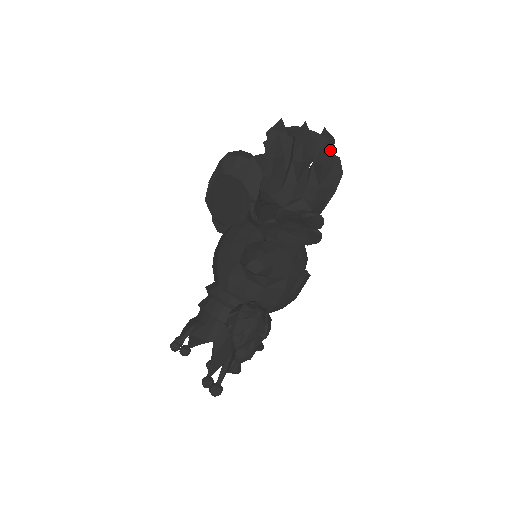
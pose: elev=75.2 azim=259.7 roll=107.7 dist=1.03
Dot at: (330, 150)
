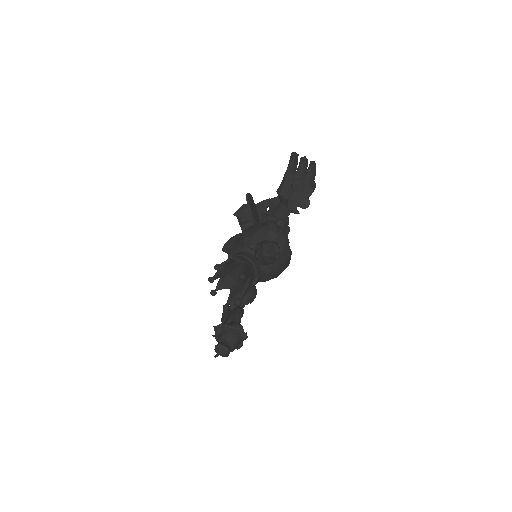
Dot at: (315, 165)
